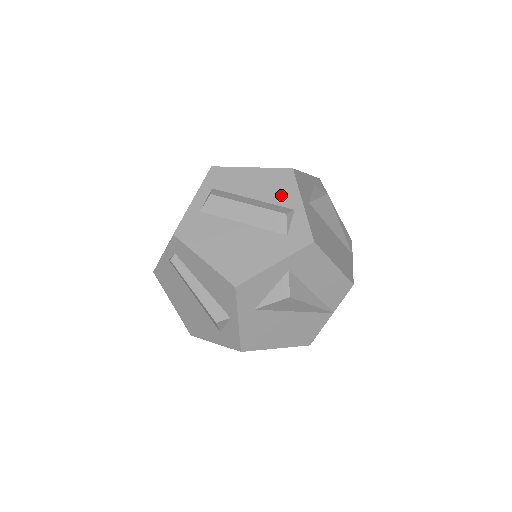
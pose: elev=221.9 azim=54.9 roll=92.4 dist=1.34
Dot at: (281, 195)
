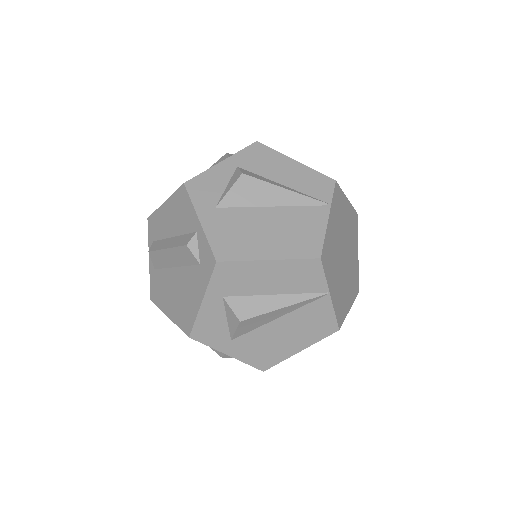
Dot at: (185, 221)
